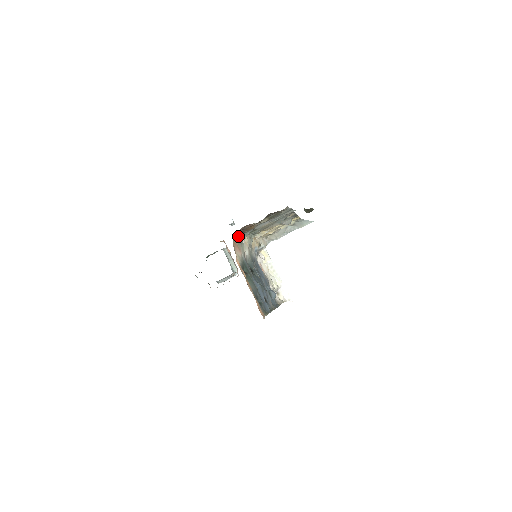
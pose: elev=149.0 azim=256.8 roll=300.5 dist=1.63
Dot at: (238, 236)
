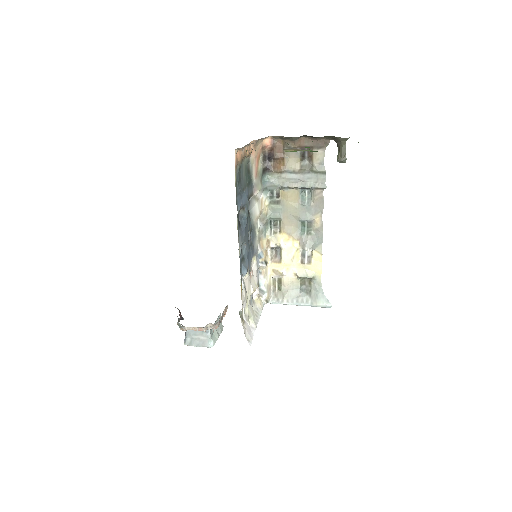
Dot at: (264, 169)
